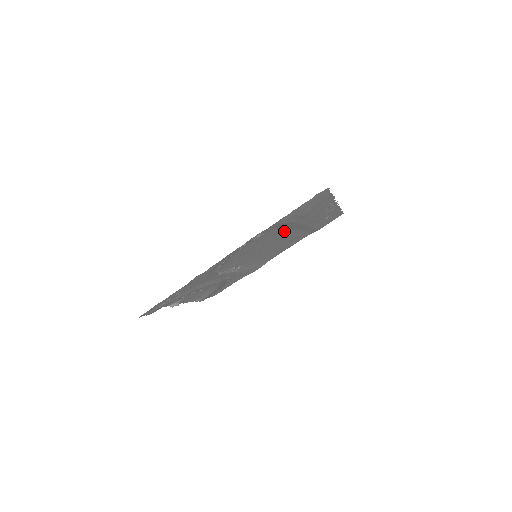
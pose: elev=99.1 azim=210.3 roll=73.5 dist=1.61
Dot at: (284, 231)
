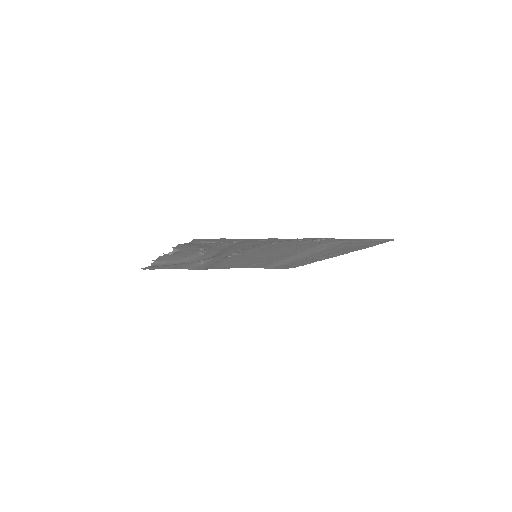
Dot at: (301, 250)
